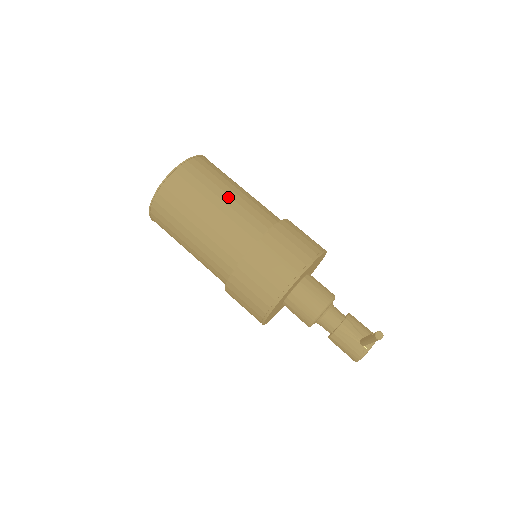
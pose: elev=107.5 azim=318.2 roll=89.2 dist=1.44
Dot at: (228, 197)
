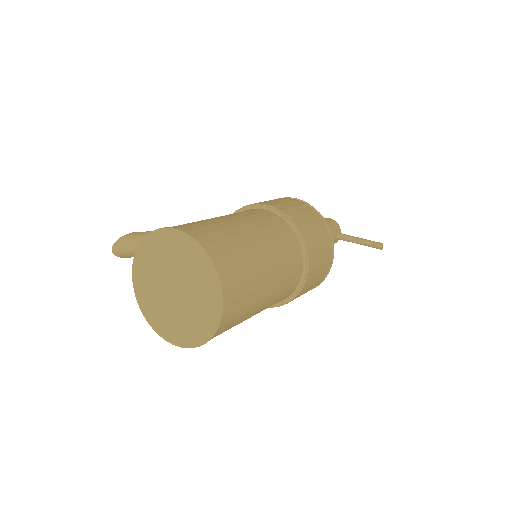
Dot at: (268, 264)
